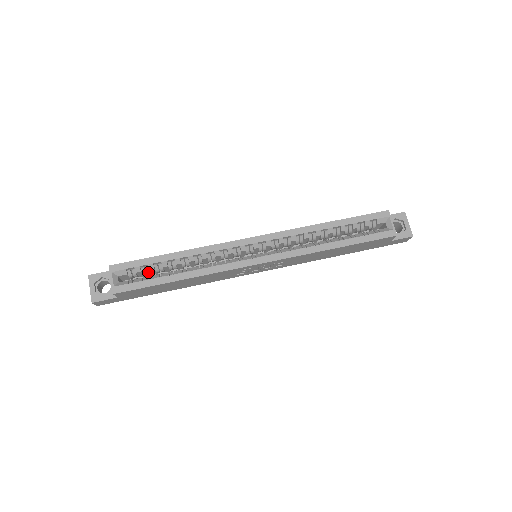
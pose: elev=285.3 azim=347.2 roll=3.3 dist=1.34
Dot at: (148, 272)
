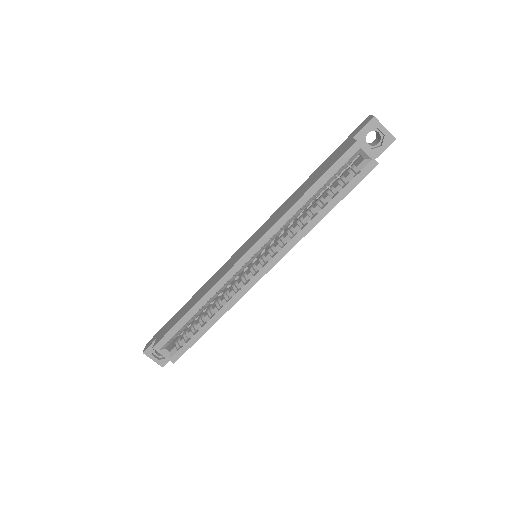
Dot at: (183, 330)
